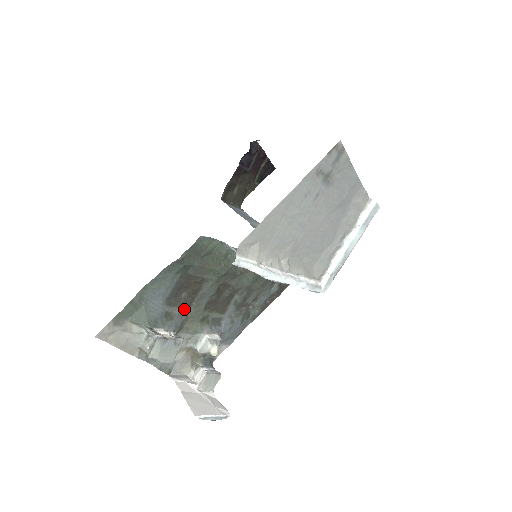
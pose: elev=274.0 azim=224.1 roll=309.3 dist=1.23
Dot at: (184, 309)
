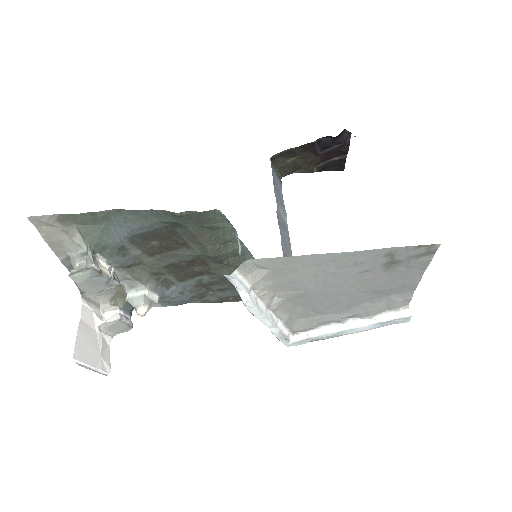
Dot at: (144, 254)
